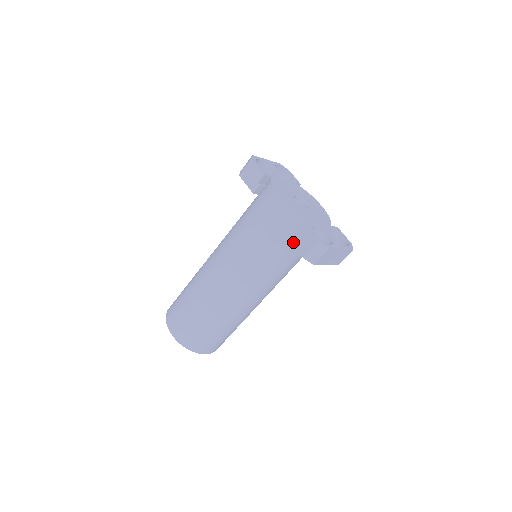
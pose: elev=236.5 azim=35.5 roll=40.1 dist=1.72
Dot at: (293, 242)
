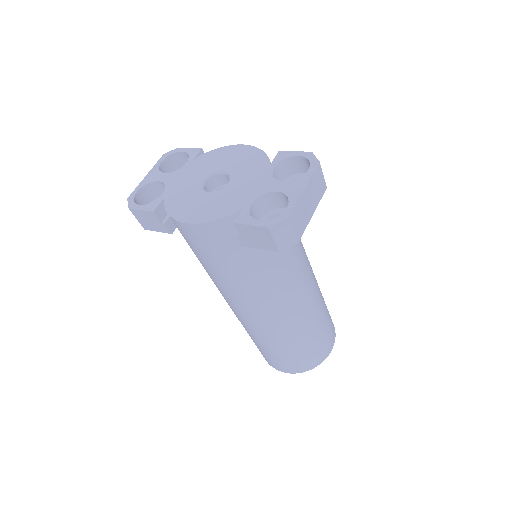
Dot at: (253, 246)
